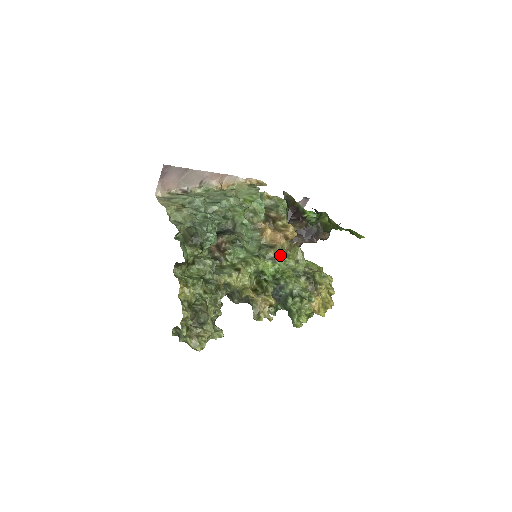
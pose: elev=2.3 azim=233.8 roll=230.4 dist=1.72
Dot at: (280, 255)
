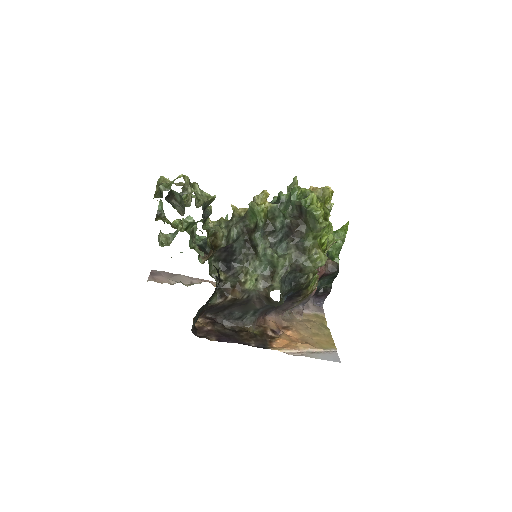
Dot at: occluded
